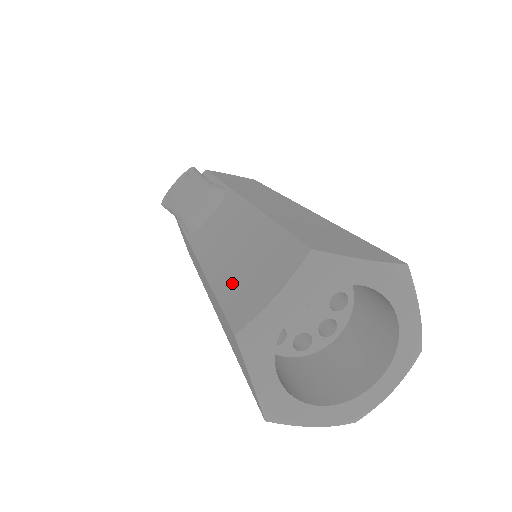
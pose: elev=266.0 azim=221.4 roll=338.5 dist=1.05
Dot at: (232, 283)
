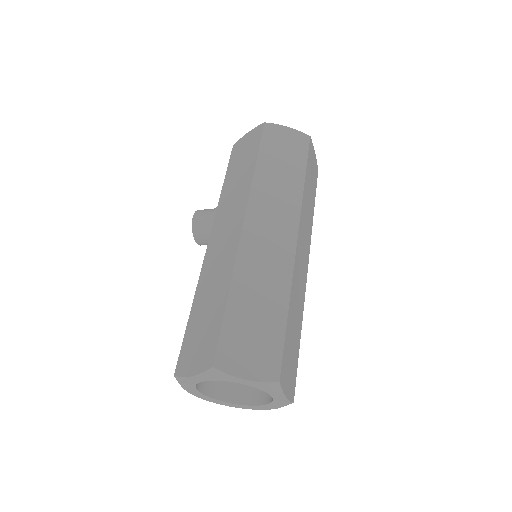
Dot at: occluded
